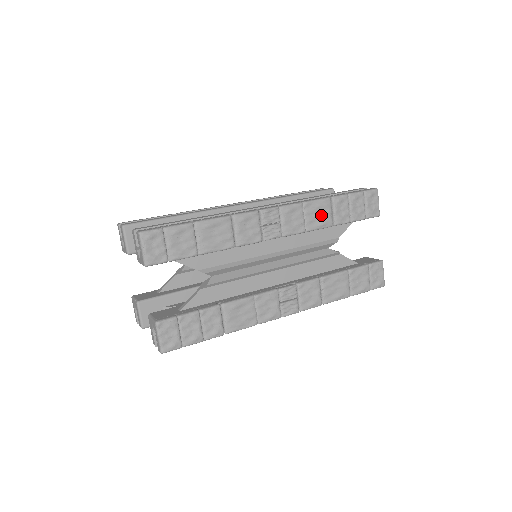
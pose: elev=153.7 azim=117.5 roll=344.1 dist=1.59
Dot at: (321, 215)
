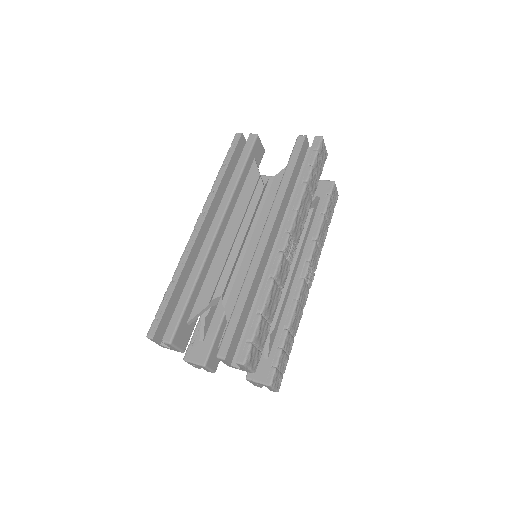
Dot at: (307, 203)
